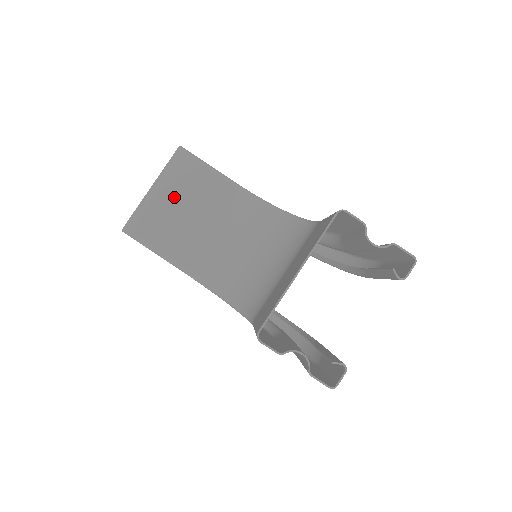
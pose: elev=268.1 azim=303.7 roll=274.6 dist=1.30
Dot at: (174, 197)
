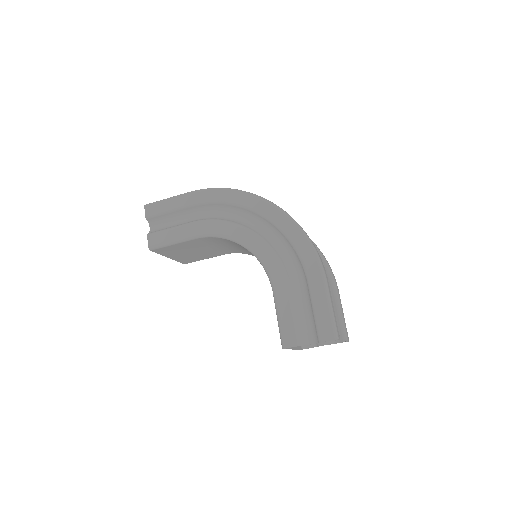
Dot at: (183, 253)
